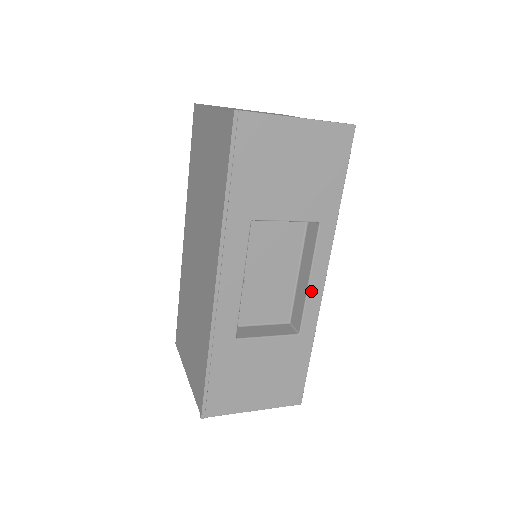
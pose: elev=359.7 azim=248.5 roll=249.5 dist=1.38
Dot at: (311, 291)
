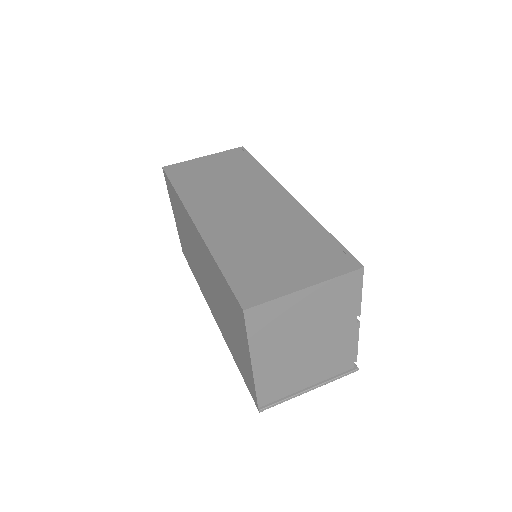
Dot at: occluded
